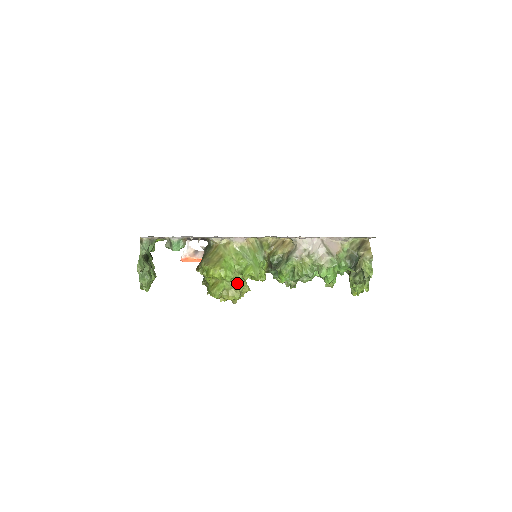
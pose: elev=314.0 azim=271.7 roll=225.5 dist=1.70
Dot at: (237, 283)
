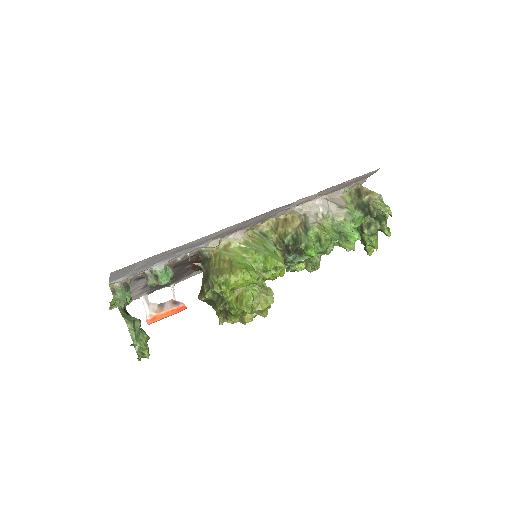
Dot at: (261, 286)
